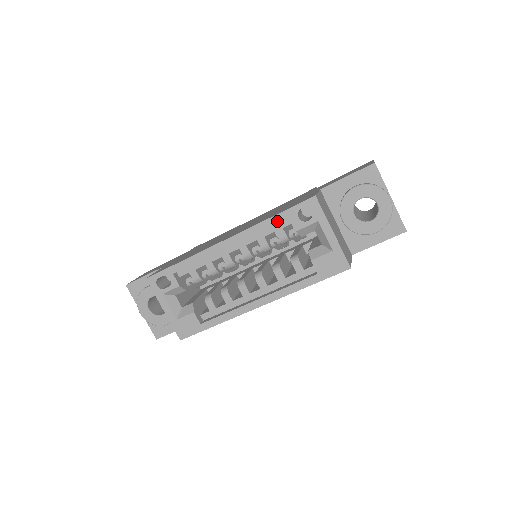
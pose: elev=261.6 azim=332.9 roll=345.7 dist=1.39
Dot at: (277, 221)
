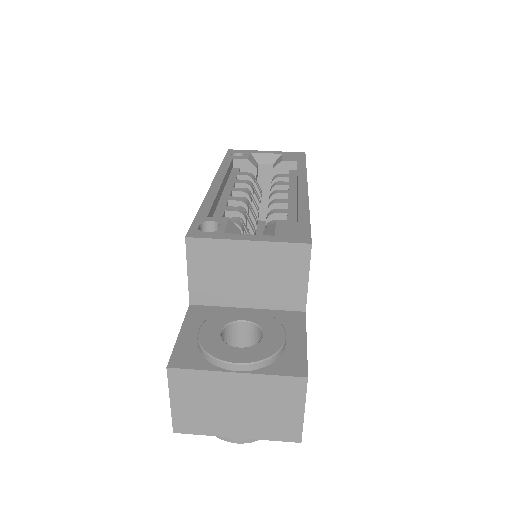
Dot at: (228, 162)
